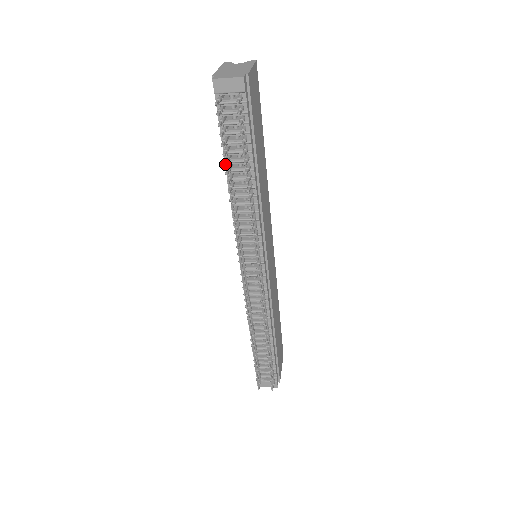
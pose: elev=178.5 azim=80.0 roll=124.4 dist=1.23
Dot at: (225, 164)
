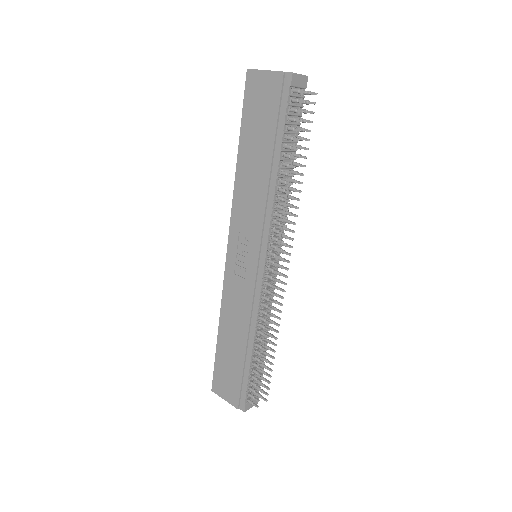
Dot at: (298, 148)
